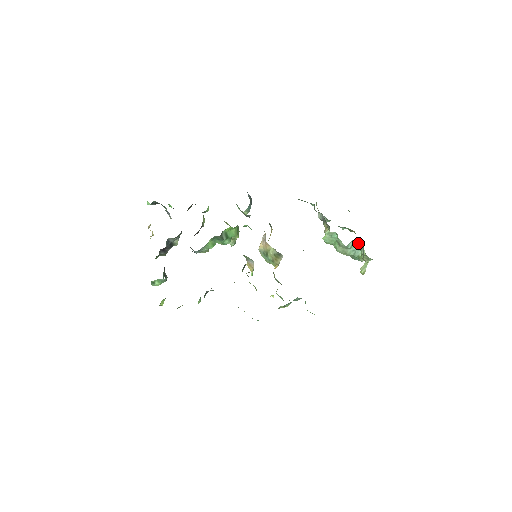
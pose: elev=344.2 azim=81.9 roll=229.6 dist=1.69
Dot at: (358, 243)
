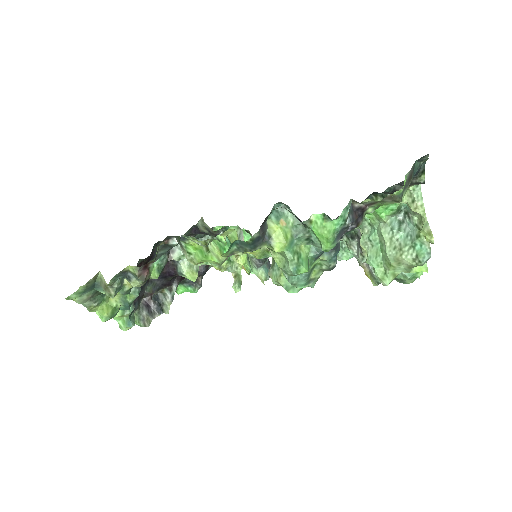
Dot at: (406, 221)
